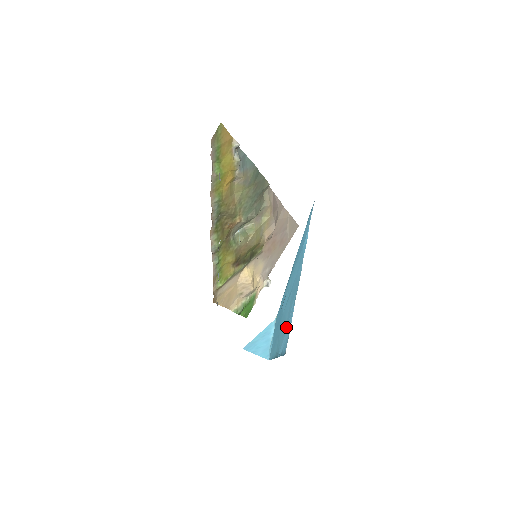
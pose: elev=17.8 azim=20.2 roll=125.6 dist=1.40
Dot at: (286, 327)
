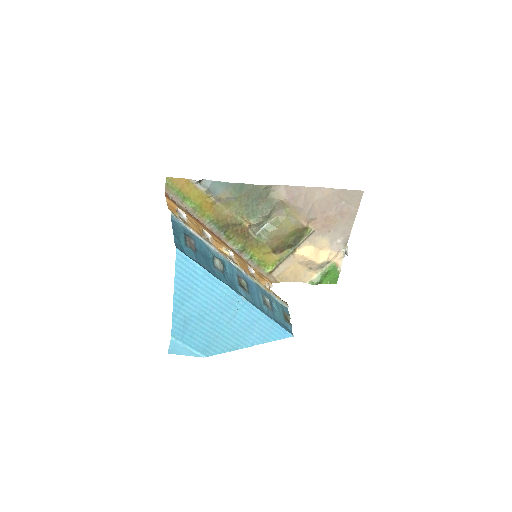
Dot at: (249, 324)
